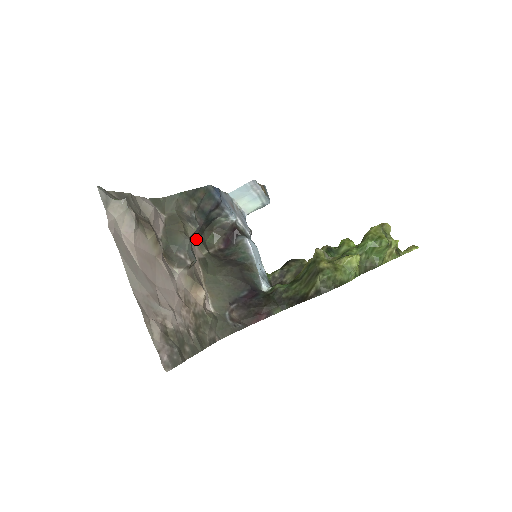
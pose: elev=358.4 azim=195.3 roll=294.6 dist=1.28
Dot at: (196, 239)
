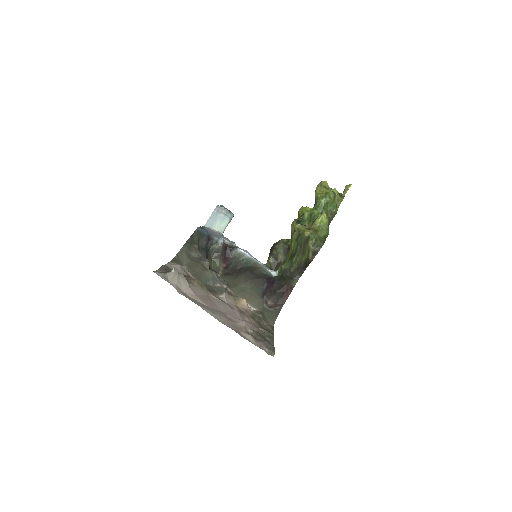
Dot at: occluded
